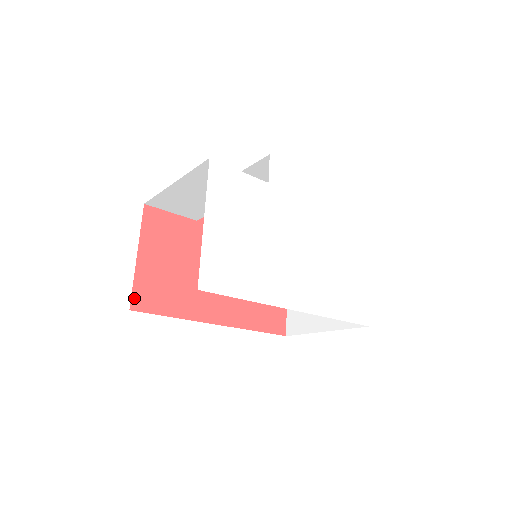
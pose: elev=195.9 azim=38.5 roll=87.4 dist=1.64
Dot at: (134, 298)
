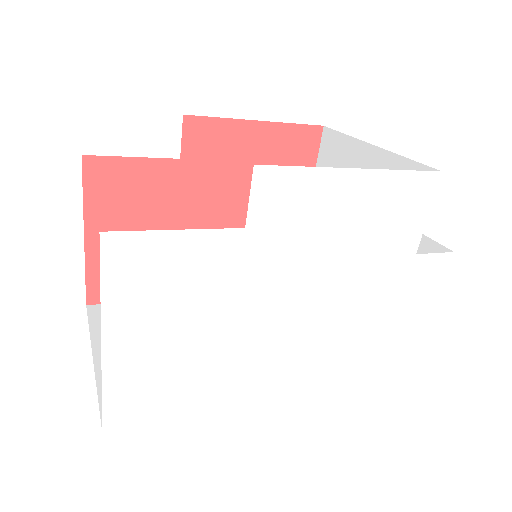
Dot at: (90, 290)
